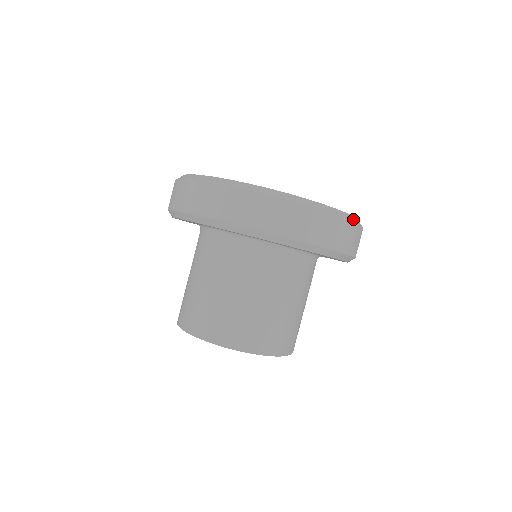
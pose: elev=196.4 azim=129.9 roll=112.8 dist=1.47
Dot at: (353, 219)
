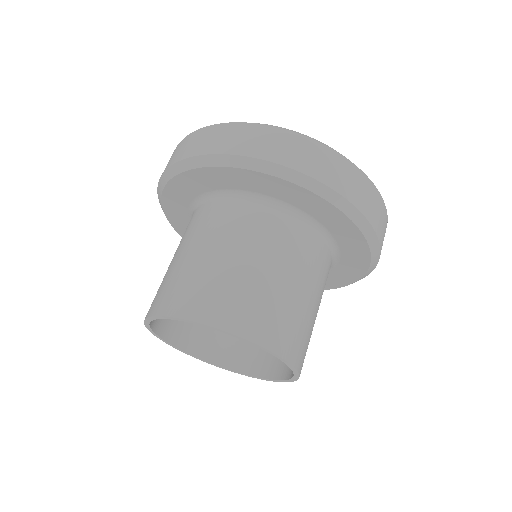
Dot at: (346, 158)
